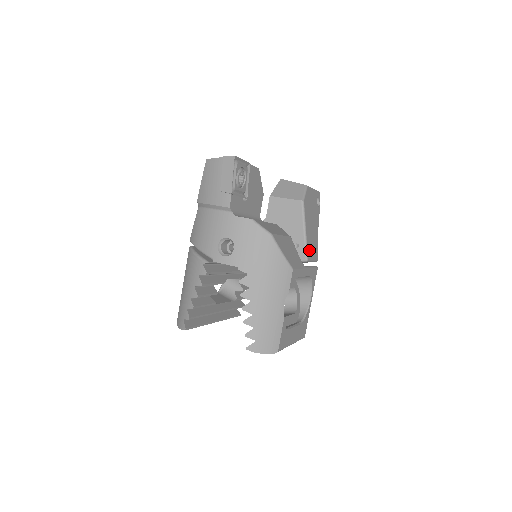
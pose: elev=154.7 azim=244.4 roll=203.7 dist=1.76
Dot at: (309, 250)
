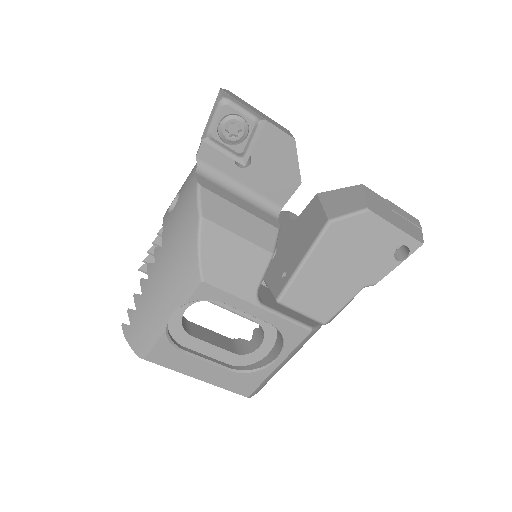
Dot at: (296, 293)
